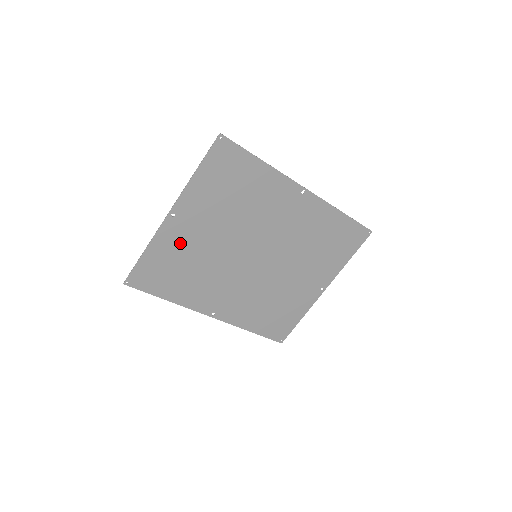
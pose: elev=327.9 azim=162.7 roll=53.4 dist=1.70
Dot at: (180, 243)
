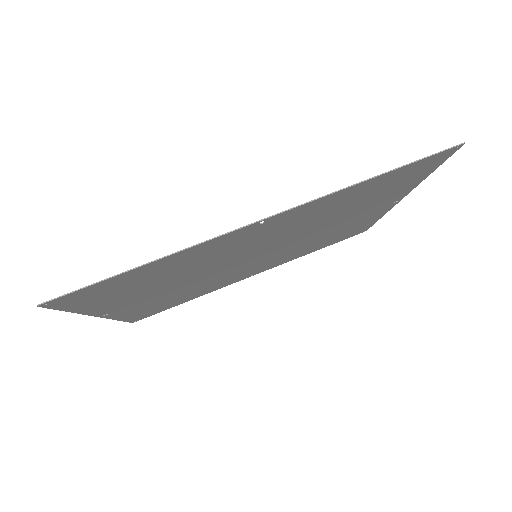
Dot at: (147, 304)
